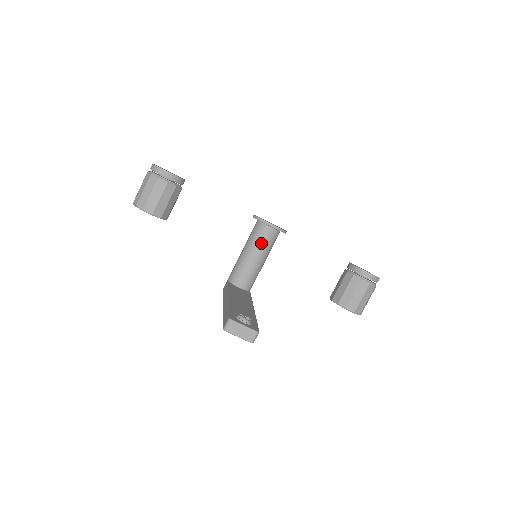
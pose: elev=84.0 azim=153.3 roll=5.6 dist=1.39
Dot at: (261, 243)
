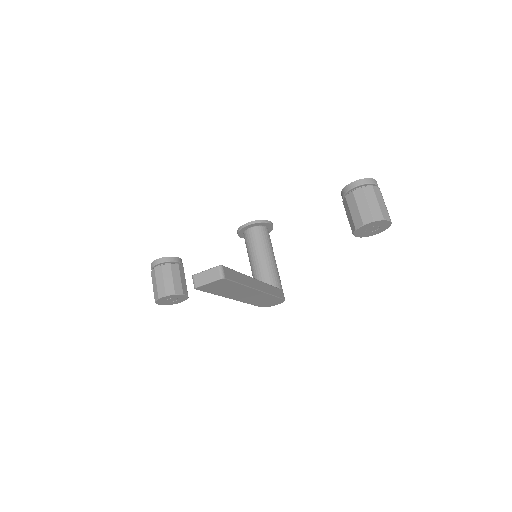
Dot at: (253, 245)
